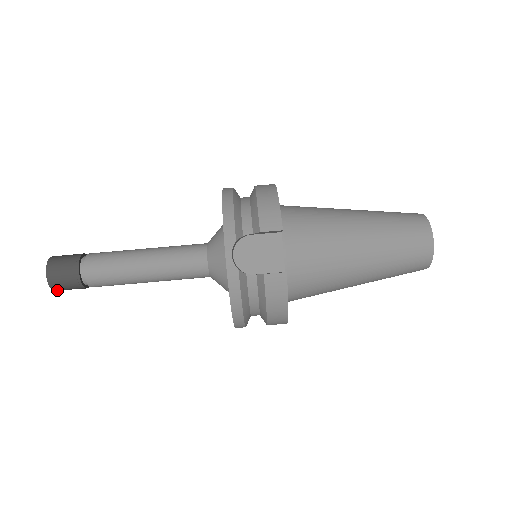
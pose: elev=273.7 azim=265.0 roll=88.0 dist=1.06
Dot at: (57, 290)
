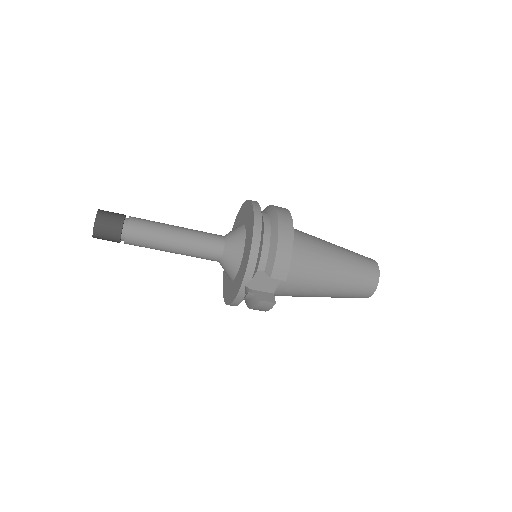
Dot at: occluded
